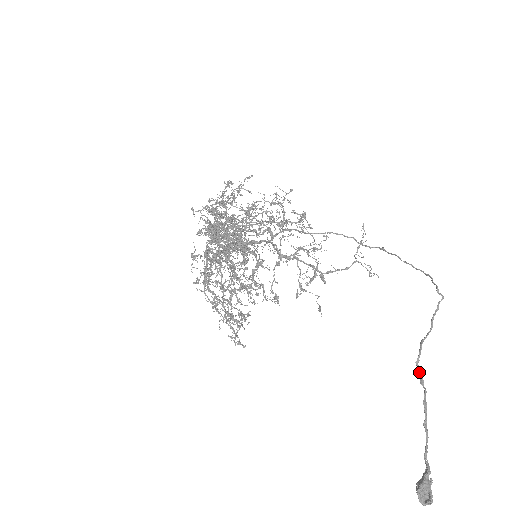
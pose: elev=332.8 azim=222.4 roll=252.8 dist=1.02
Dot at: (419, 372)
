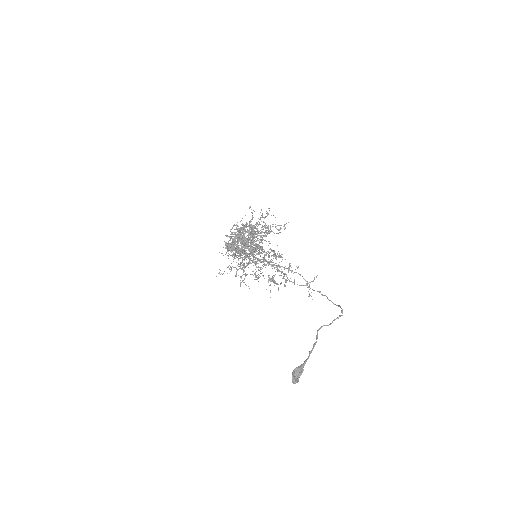
Dot at: (317, 333)
